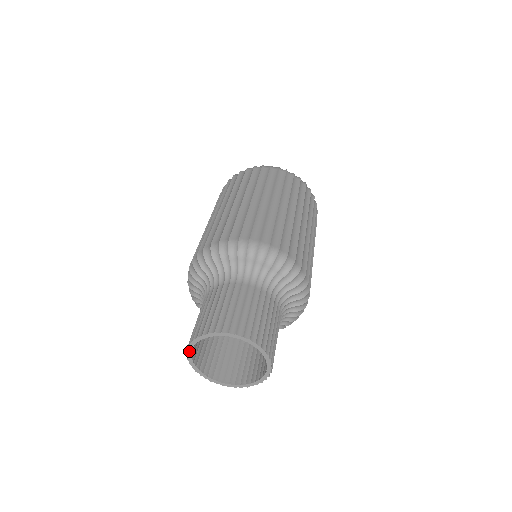
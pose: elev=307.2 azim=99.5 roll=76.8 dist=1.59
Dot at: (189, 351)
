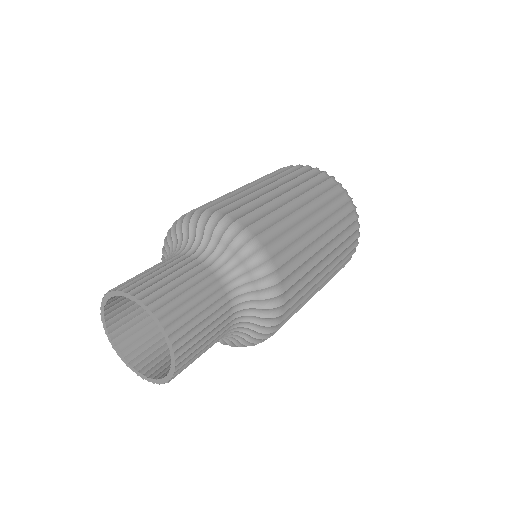
Dot at: (110, 294)
